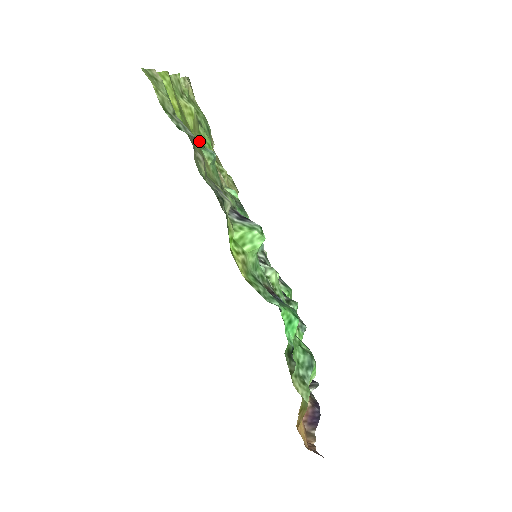
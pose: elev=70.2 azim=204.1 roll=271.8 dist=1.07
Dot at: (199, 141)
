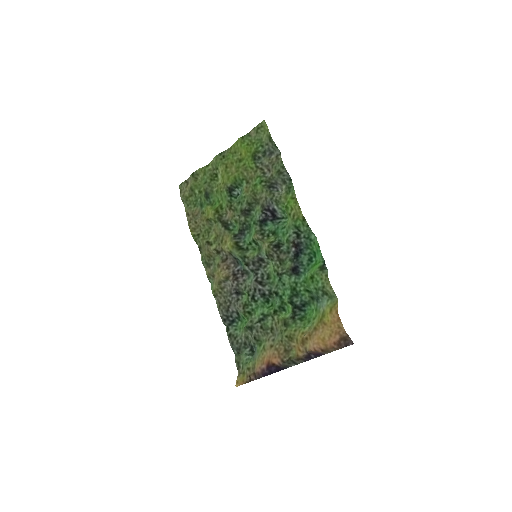
Dot at: (234, 184)
